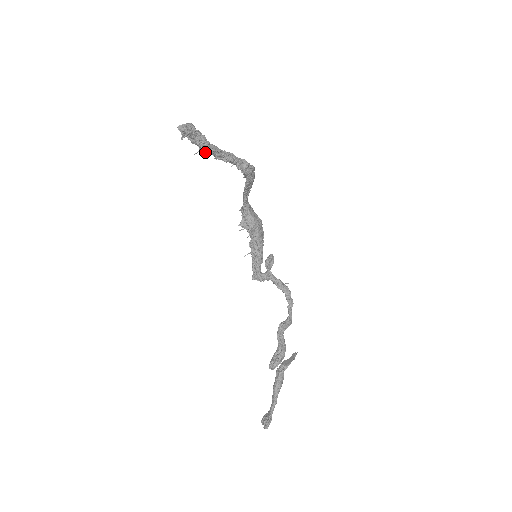
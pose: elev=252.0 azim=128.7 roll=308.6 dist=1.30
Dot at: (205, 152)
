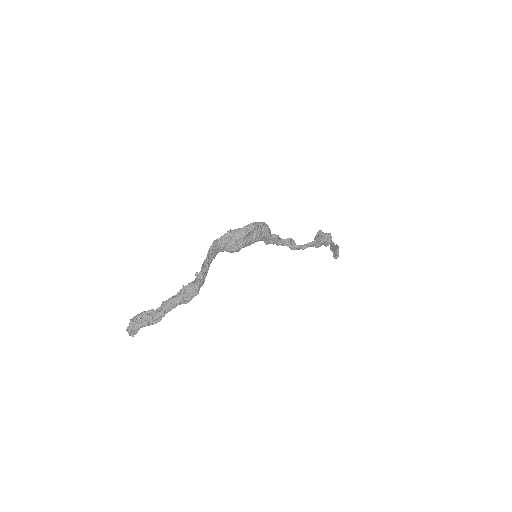
Dot at: (155, 321)
